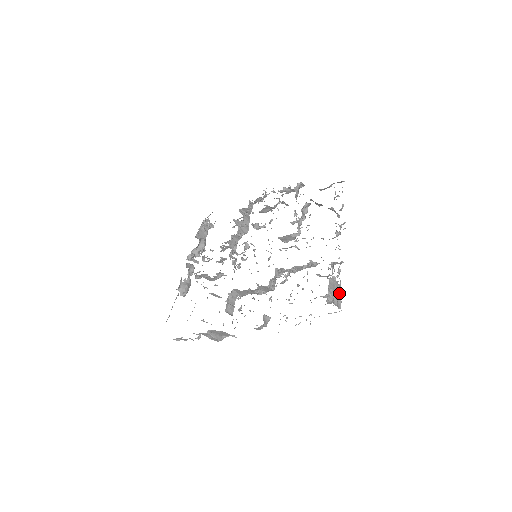
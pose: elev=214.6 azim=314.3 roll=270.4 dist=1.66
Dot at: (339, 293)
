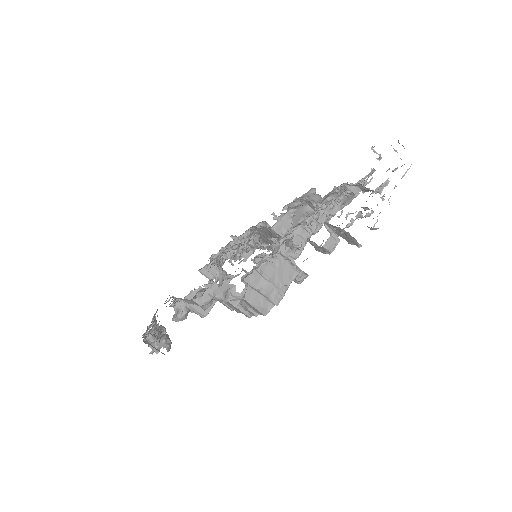
Dot at: occluded
